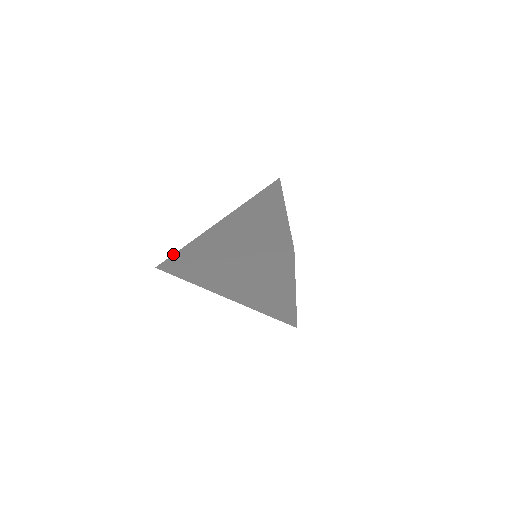
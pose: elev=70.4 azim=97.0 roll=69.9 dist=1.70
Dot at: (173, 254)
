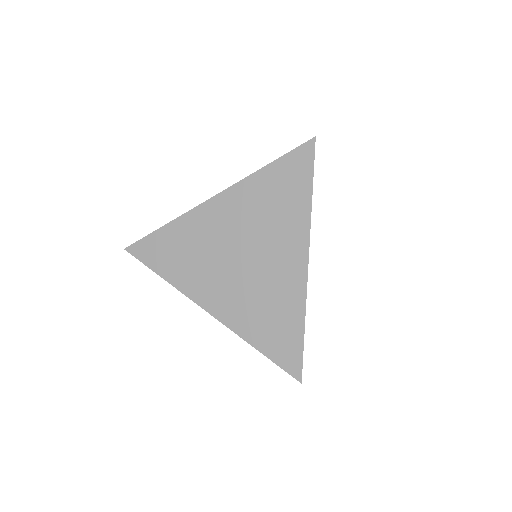
Dot at: (146, 236)
